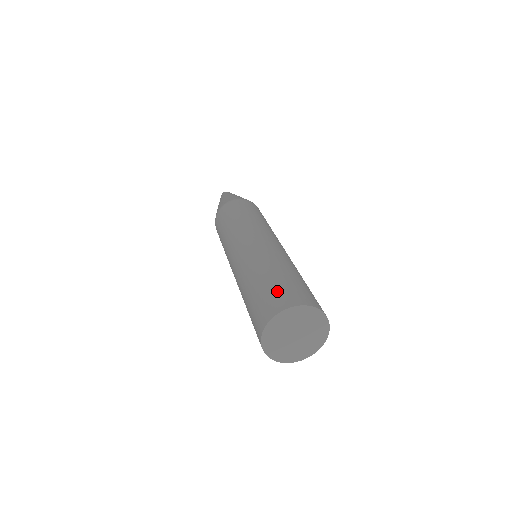
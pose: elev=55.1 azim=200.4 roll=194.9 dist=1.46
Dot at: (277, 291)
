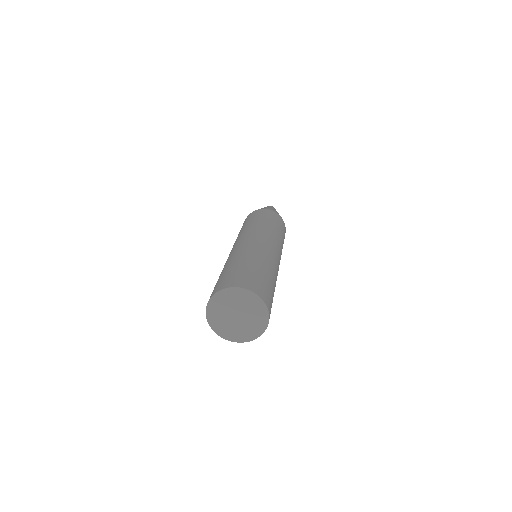
Dot at: (233, 275)
